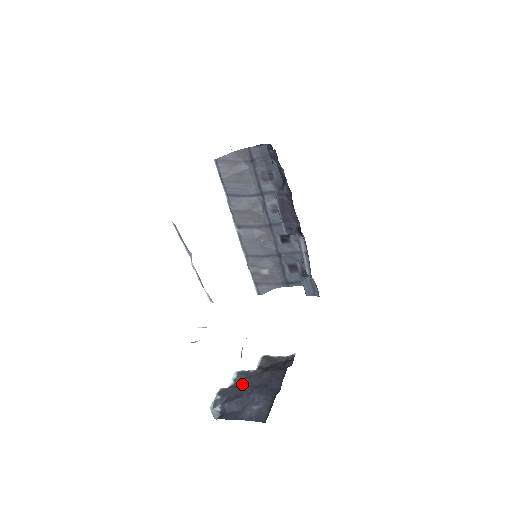
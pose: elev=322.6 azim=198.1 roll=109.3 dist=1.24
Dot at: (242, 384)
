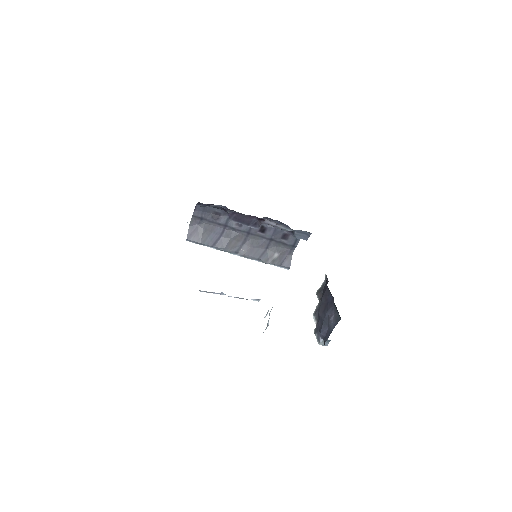
Dot at: (319, 317)
